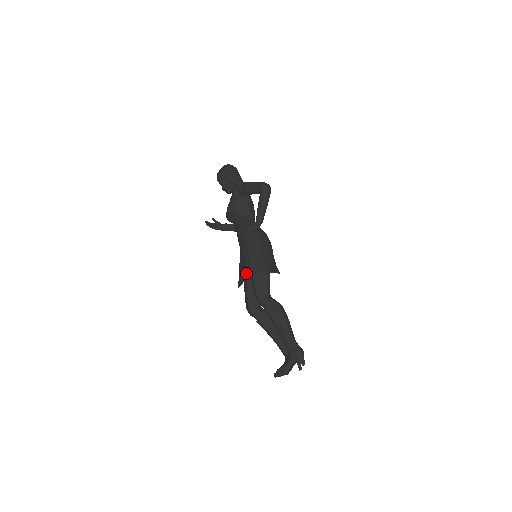
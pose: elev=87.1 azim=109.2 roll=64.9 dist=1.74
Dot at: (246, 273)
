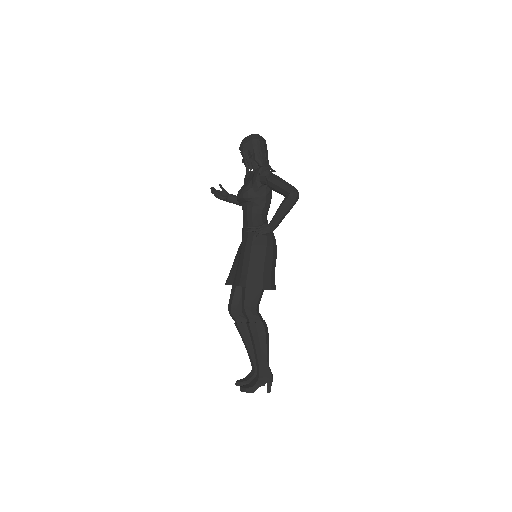
Dot at: (240, 281)
